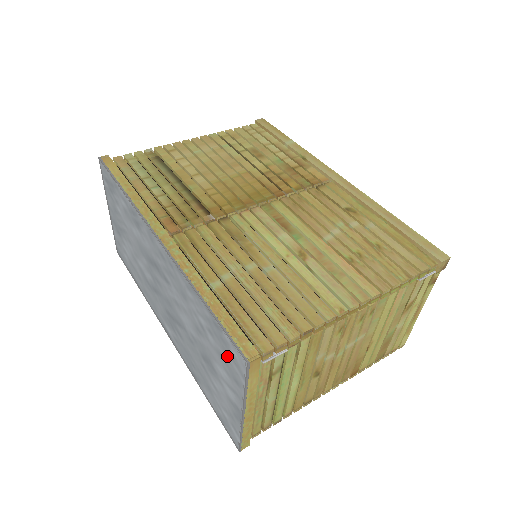
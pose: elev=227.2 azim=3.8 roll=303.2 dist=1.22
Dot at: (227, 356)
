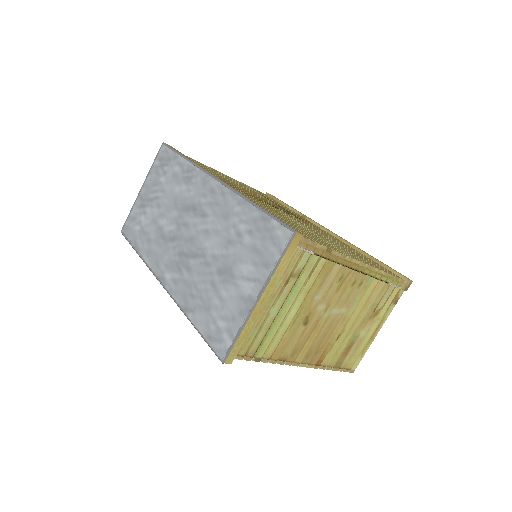
Dot at: (265, 243)
